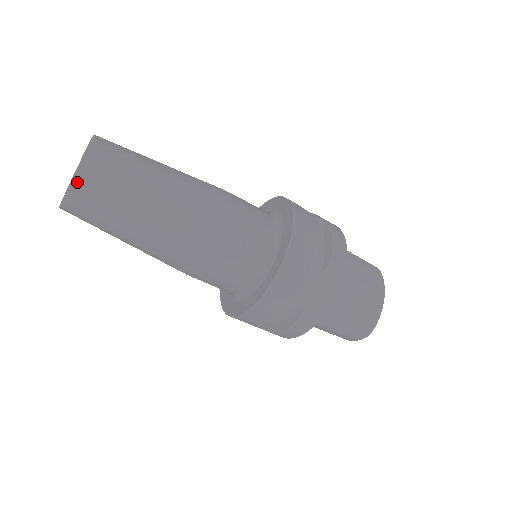
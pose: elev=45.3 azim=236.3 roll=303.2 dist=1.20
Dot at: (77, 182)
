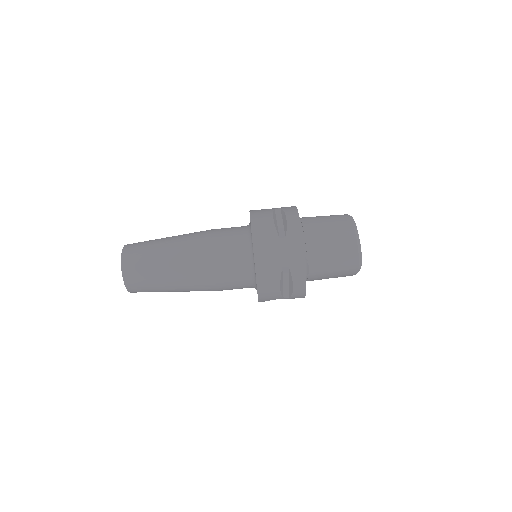
Dot at: (125, 271)
